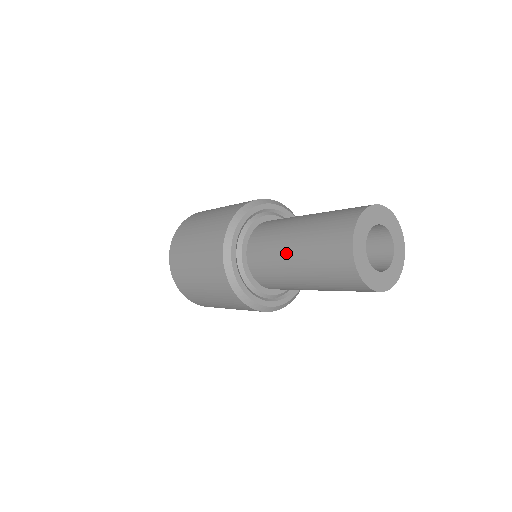
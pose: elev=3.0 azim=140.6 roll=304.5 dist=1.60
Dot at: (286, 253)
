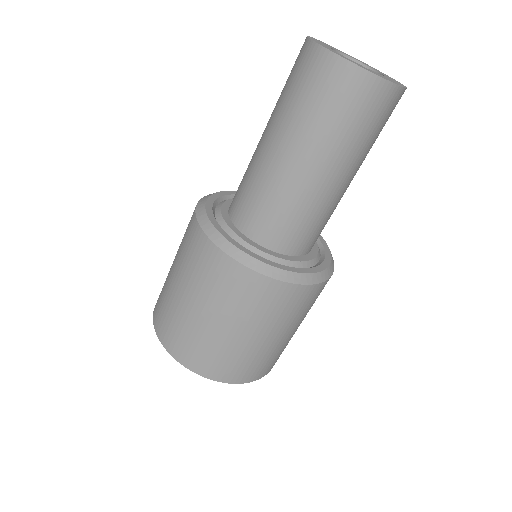
Dot at: (265, 154)
